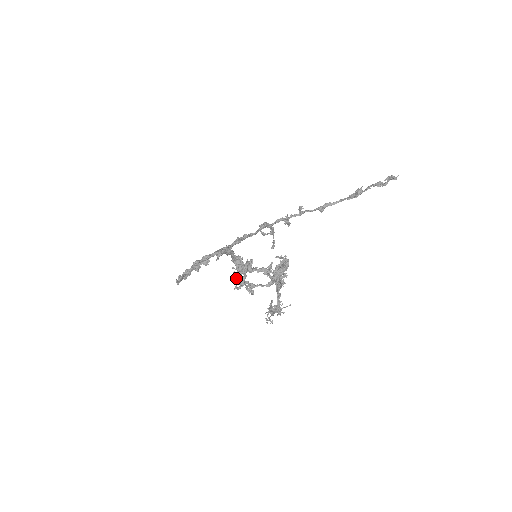
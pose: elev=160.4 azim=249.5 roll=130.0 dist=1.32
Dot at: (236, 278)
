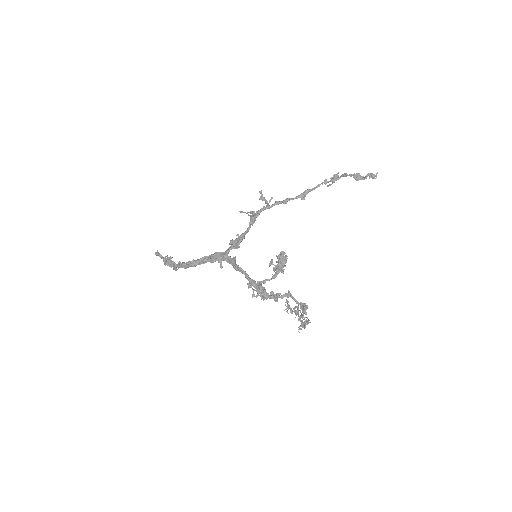
Dot at: occluded
